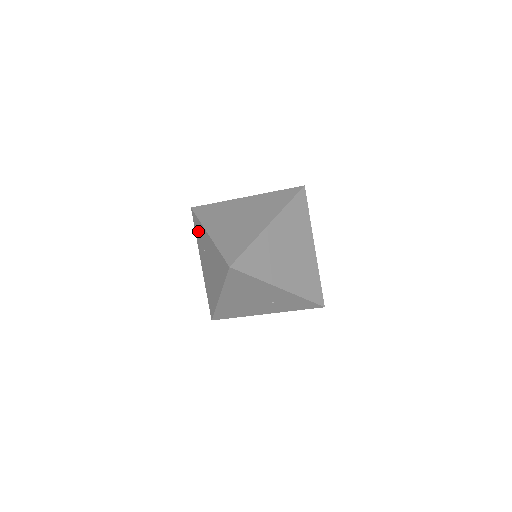
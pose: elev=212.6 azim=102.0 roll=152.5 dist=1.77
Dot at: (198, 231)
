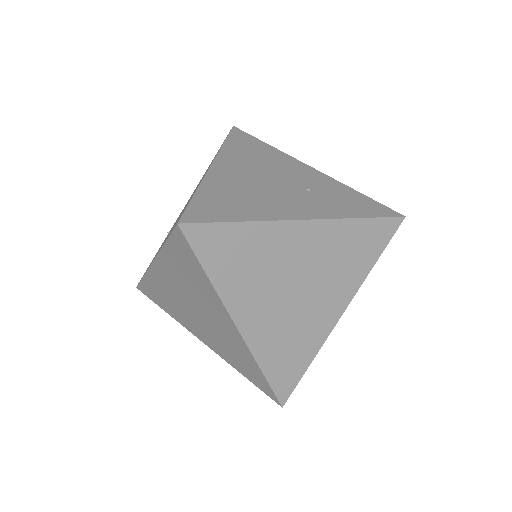
Dot at: occluded
